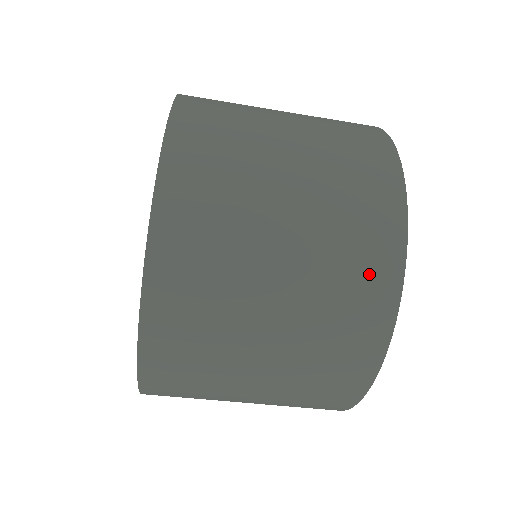
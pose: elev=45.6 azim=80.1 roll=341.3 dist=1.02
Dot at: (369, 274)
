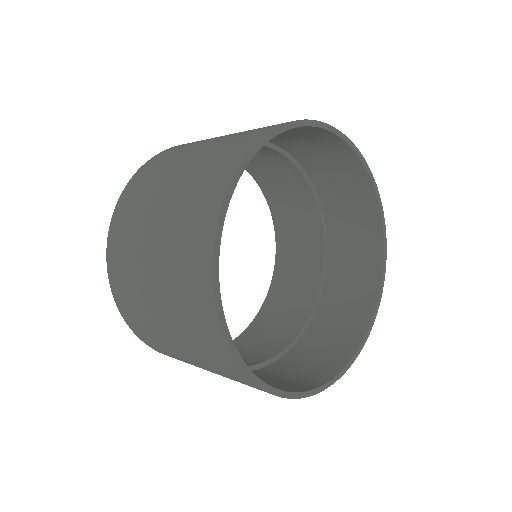
Dot at: (193, 276)
